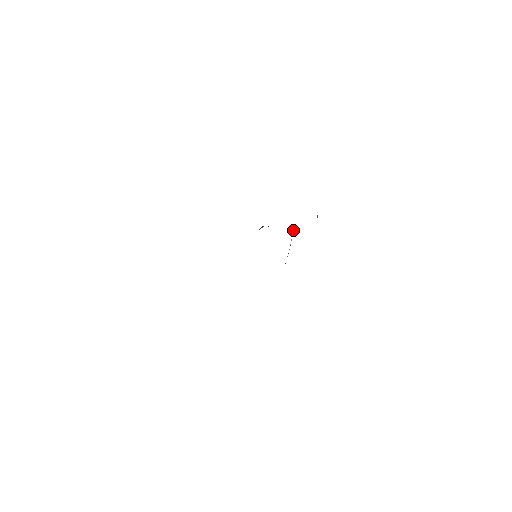
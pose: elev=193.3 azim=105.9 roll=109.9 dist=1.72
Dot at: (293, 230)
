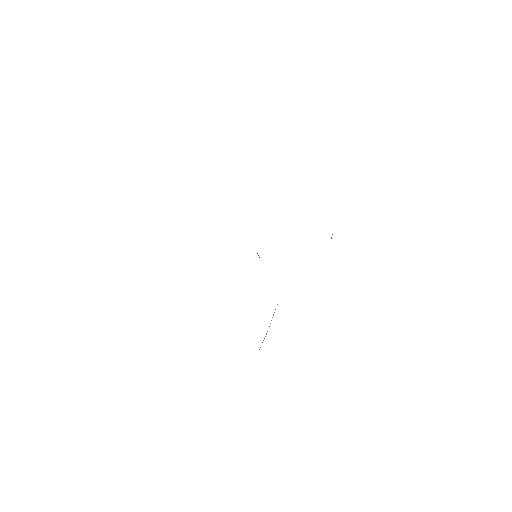
Dot at: (277, 304)
